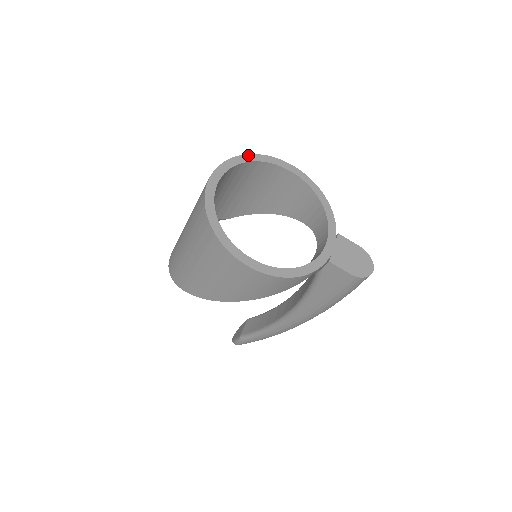
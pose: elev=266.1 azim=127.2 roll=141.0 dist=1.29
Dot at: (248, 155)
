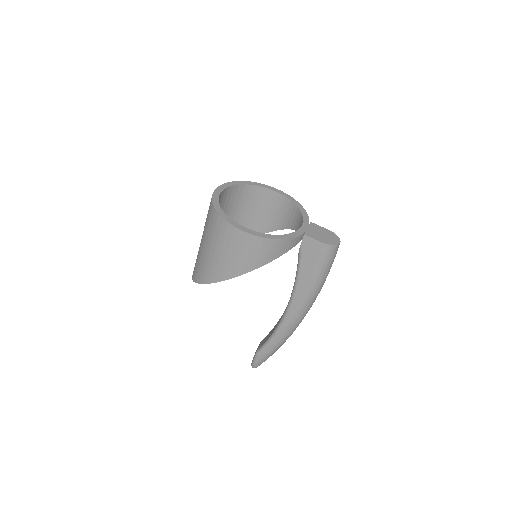
Dot at: (242, 181)
